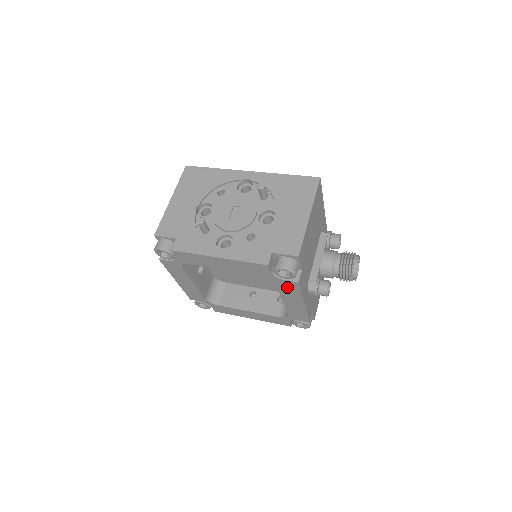
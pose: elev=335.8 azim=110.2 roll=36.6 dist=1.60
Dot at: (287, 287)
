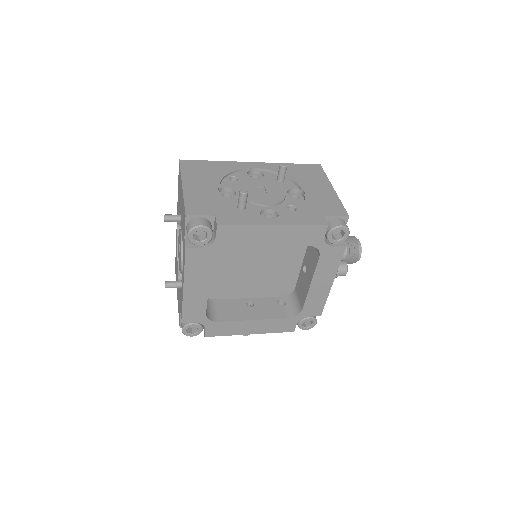
Dot at: (329, 258)
